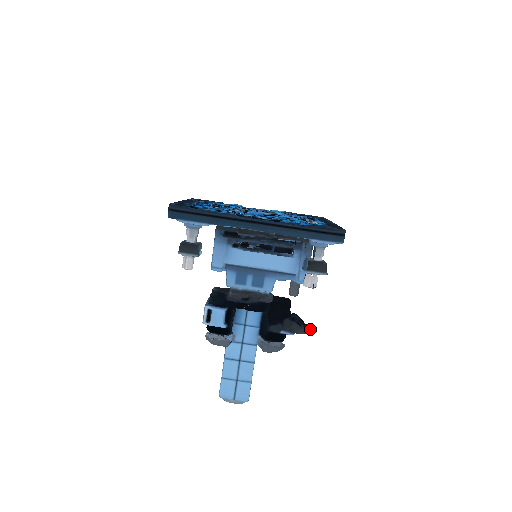
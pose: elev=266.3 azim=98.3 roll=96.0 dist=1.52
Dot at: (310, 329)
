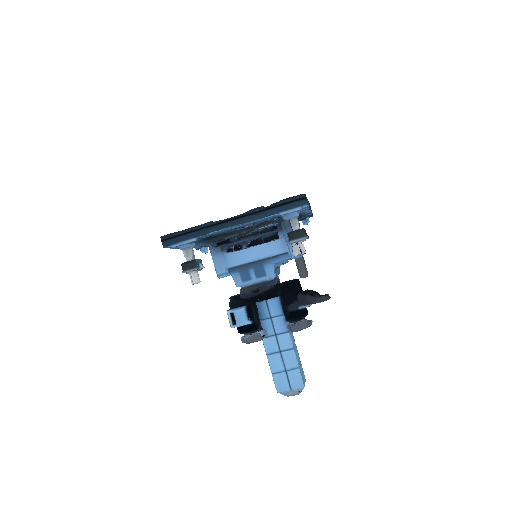
Dot at: (324, 296)
